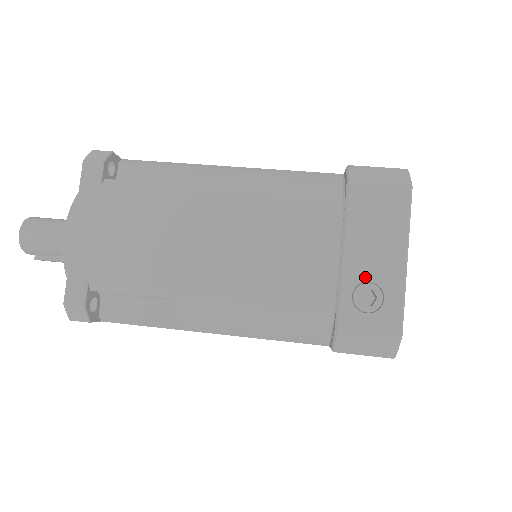
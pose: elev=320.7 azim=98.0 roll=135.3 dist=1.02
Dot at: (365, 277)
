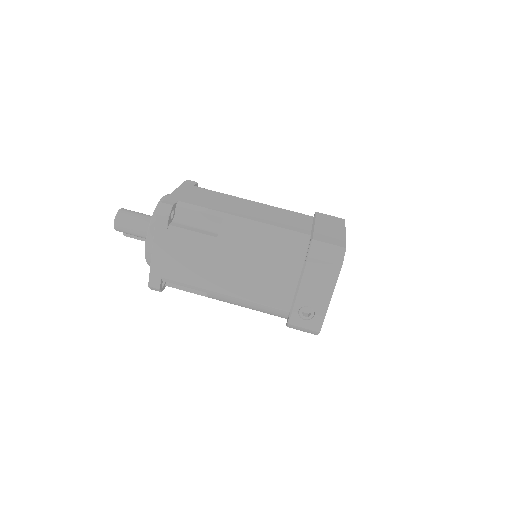
Dot at: (307, 304)
